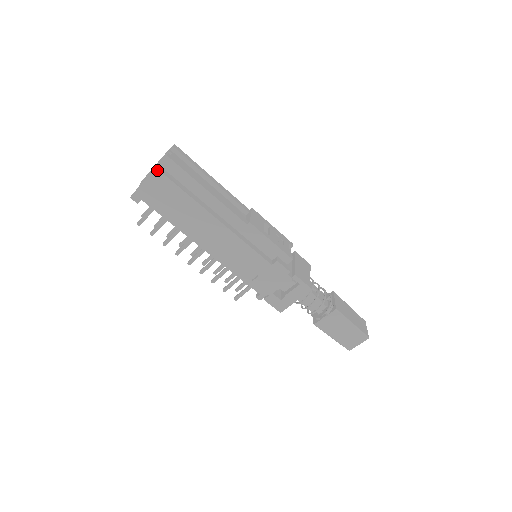
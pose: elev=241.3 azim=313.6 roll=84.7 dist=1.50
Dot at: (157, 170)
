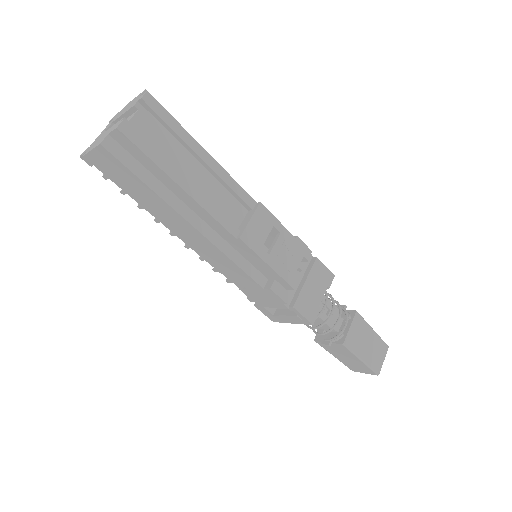
Dot at: (102, 146)
